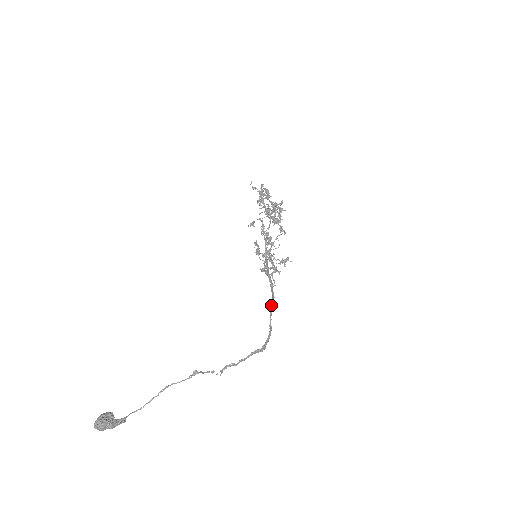
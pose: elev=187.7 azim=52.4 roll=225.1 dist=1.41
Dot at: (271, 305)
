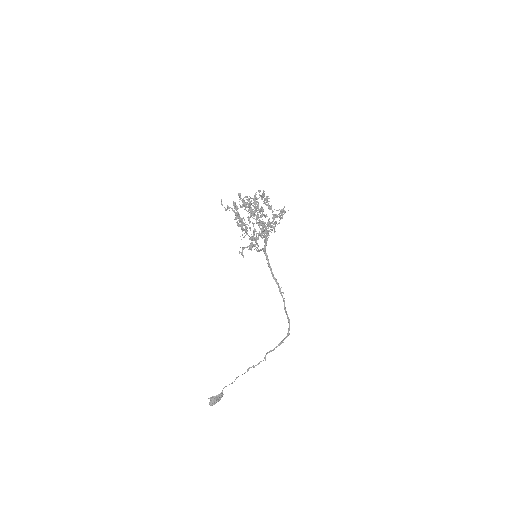
Dot at: (284, 307)
